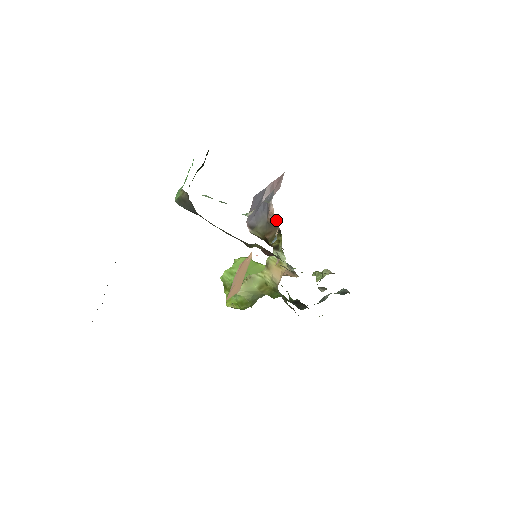
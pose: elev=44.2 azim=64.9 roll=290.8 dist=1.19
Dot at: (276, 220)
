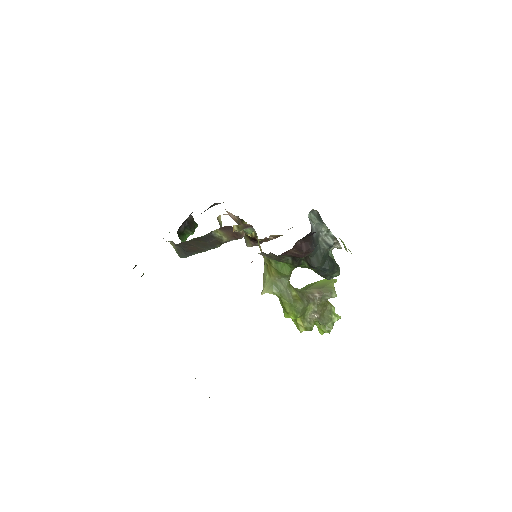
Dot at: (230, 213)
